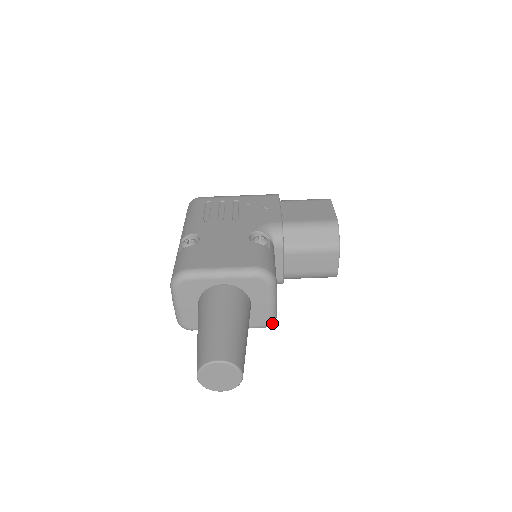
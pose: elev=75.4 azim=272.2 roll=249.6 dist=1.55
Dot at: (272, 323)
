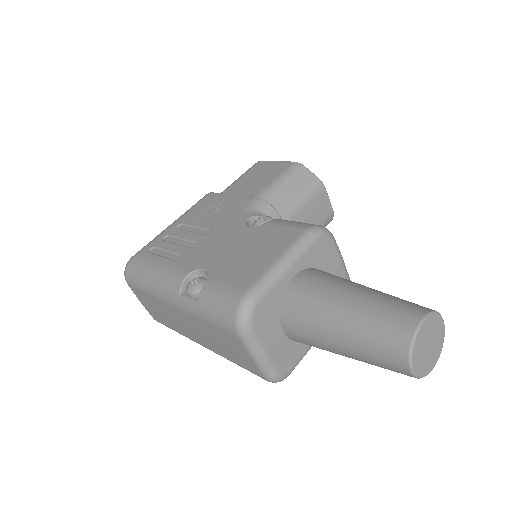
Dot at: occluded
